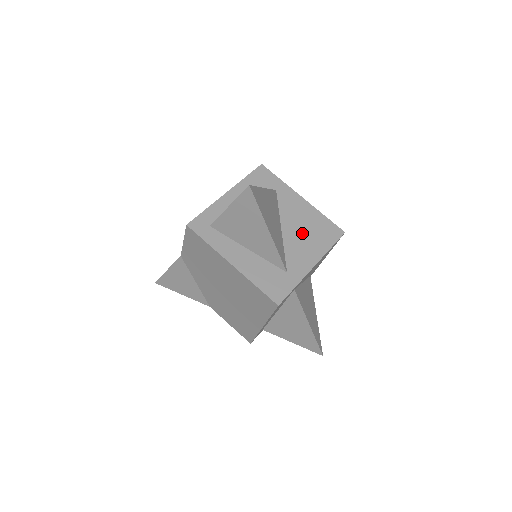
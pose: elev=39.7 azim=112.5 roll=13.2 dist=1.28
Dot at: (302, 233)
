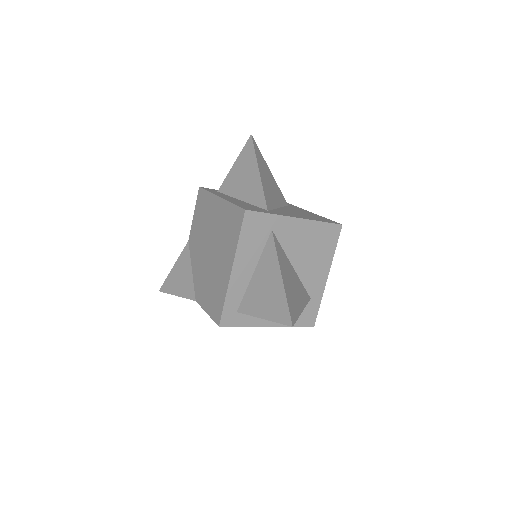
Dot at: (298, 213)
